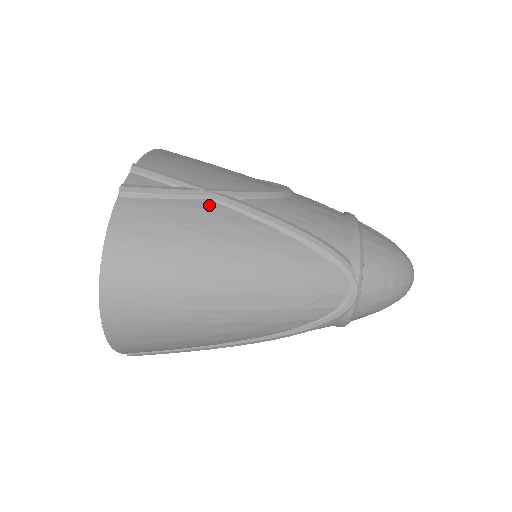
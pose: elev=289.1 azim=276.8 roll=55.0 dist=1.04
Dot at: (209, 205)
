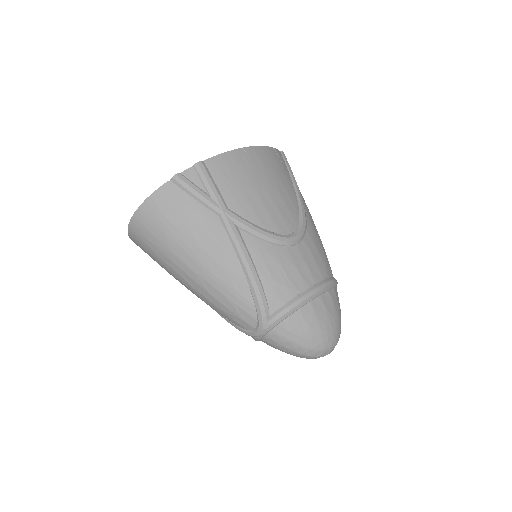
Dot at: (215, 220)
